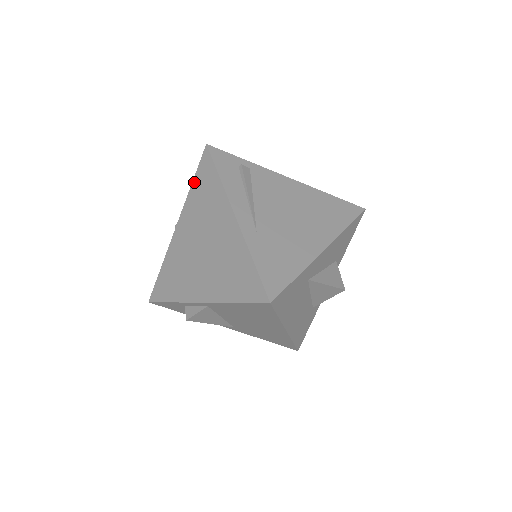
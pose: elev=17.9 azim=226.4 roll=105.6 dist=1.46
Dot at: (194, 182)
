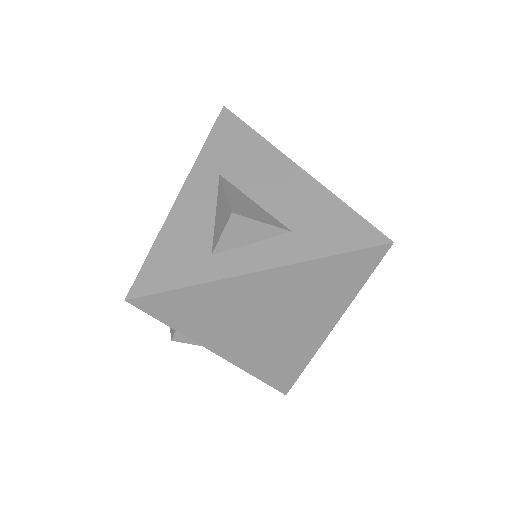
Dot at: (336, 259)
